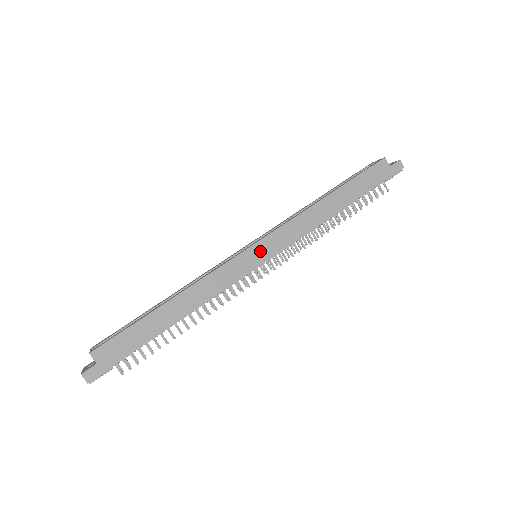
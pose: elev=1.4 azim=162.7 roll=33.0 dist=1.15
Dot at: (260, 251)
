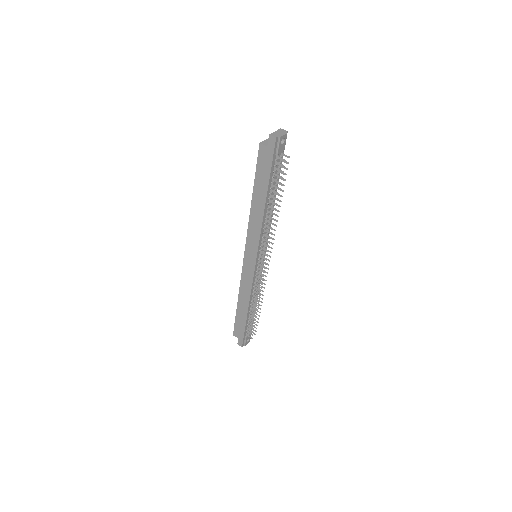
Dot at: (249, 258)
